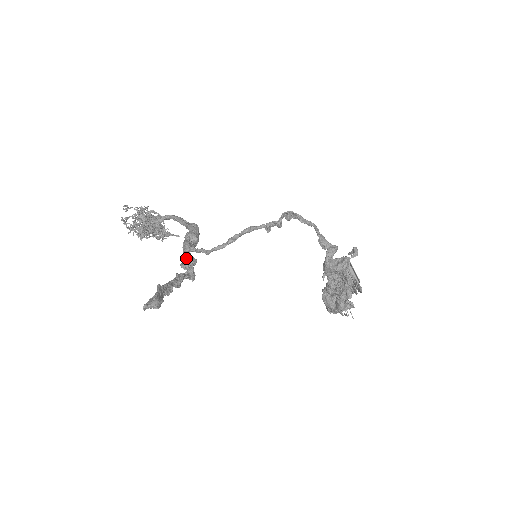
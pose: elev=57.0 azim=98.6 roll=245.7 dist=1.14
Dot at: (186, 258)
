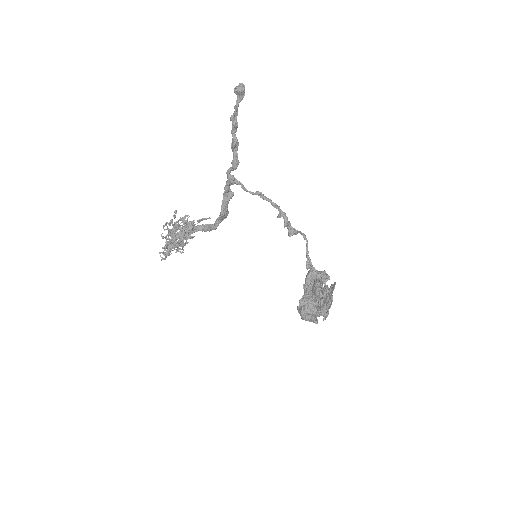
Dot at: (228, 181)
